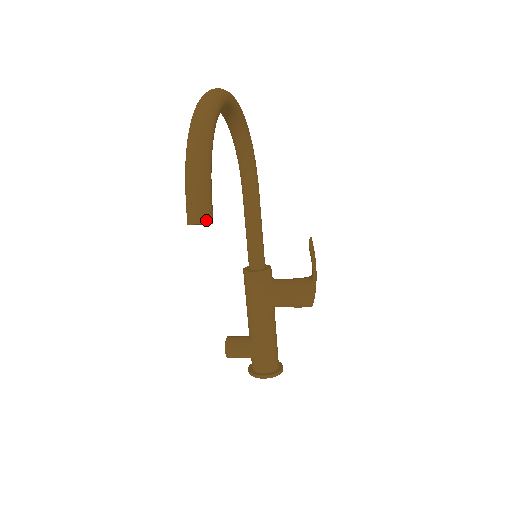
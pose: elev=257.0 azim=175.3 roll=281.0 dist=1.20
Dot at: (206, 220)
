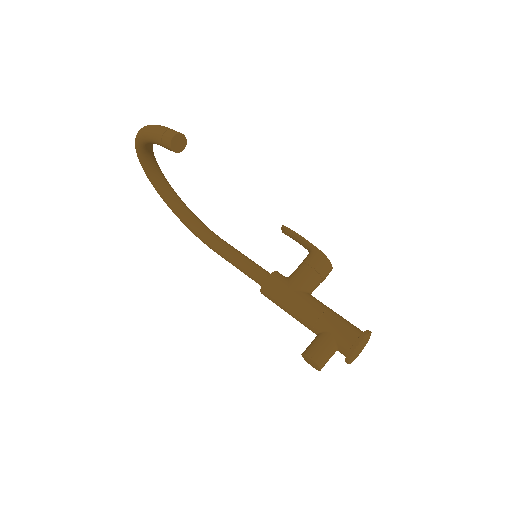
Dot at: (179, 133)
